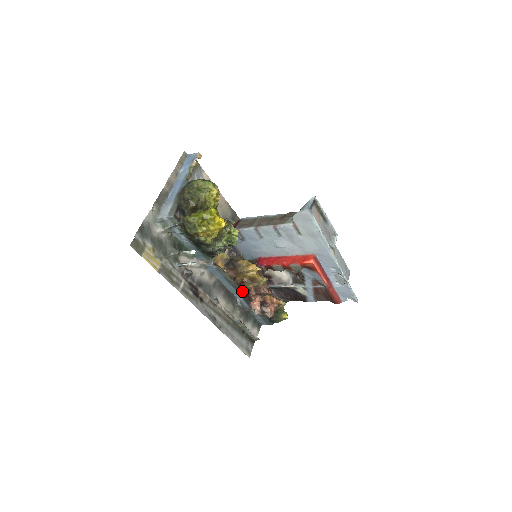
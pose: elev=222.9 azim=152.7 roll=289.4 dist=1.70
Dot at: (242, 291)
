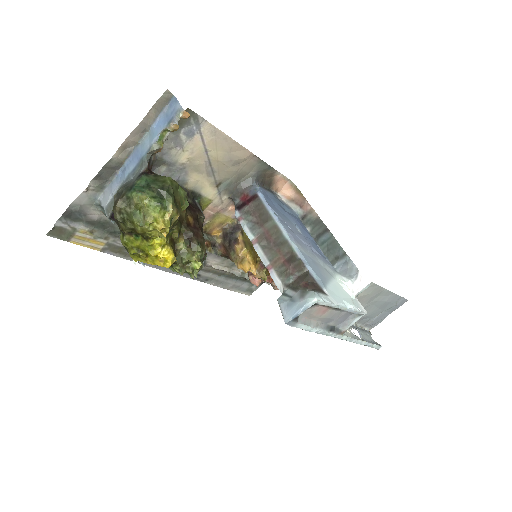
Dot at: occluded
